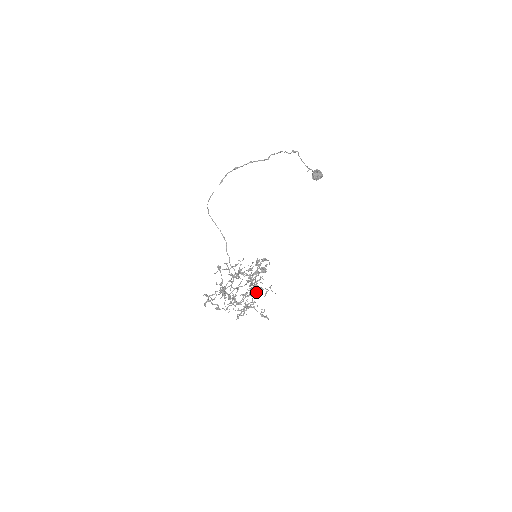
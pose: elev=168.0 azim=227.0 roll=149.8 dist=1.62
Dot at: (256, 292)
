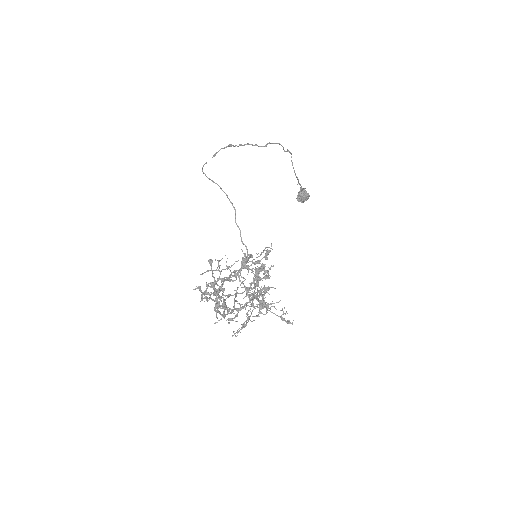
Dot at: occluded
